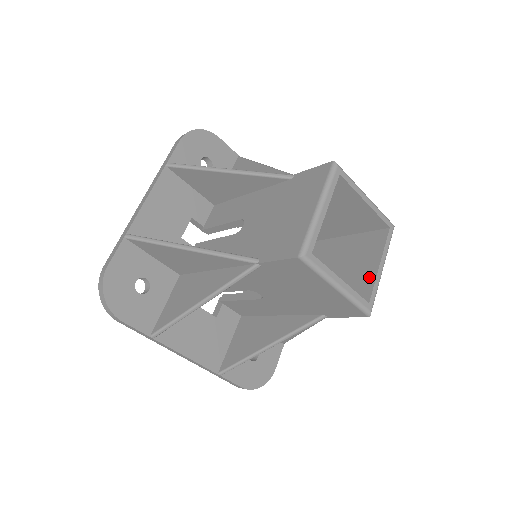
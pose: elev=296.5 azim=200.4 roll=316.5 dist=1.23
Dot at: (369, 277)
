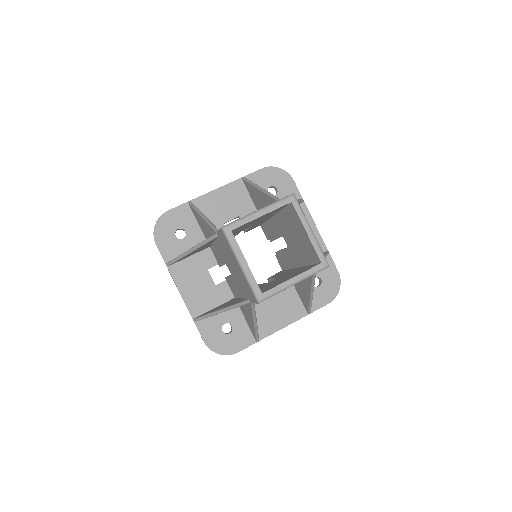
Dot at: (281, 283)
